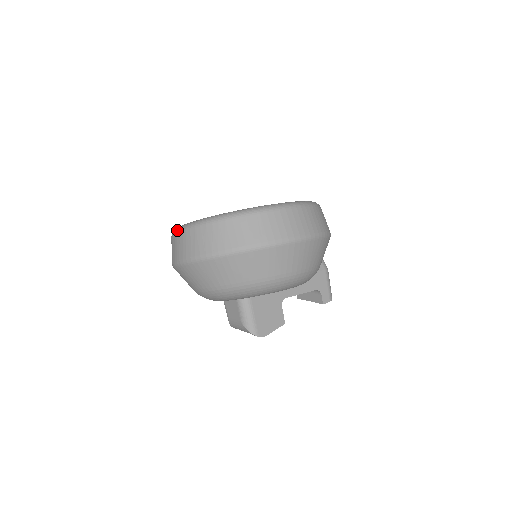
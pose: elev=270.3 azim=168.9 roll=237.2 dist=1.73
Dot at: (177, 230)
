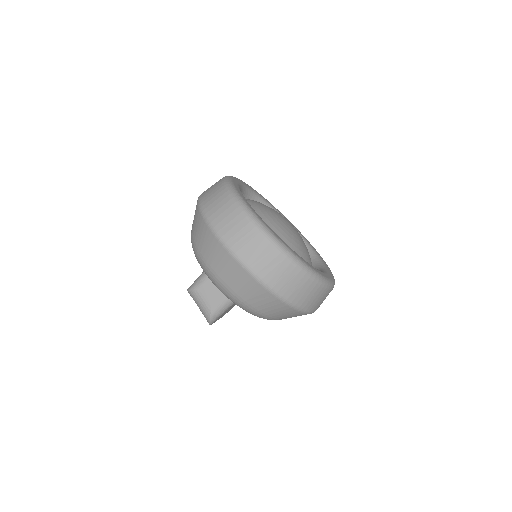
Dot at: (263, 231)
